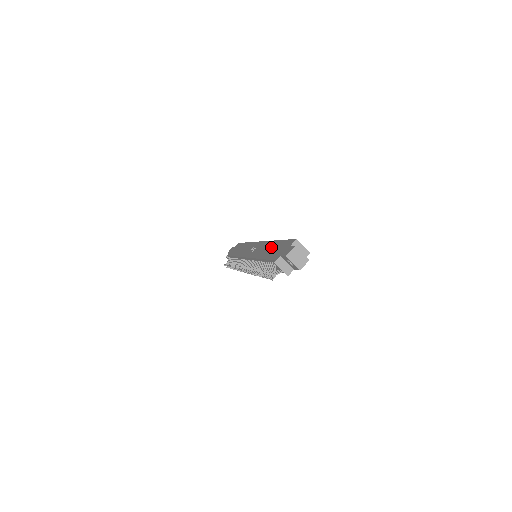
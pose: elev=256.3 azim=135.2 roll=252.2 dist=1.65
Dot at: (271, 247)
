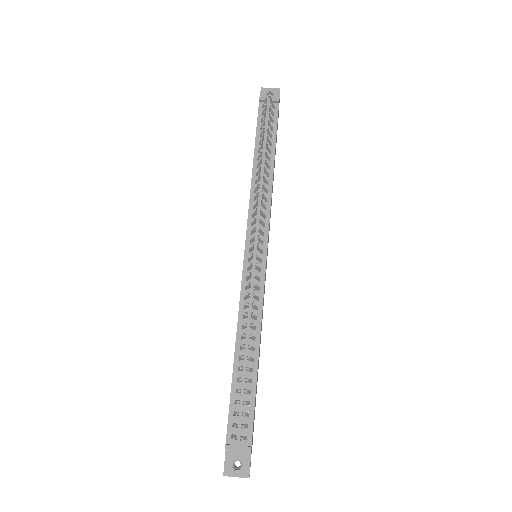
Dot at: occluded
